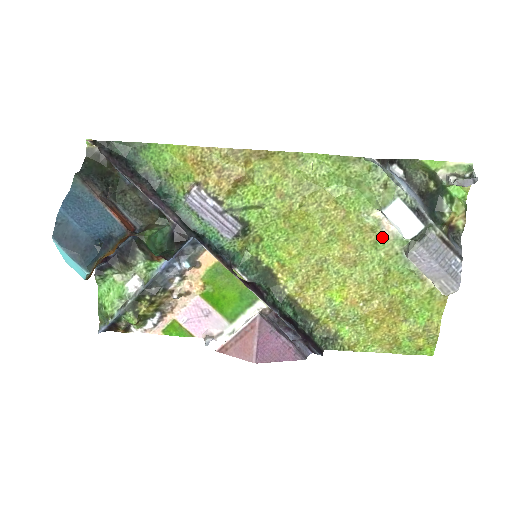
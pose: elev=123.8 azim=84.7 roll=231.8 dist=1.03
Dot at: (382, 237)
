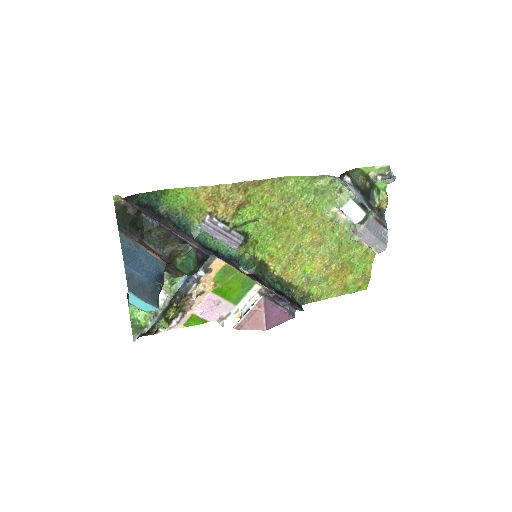
Dot at: (337, 223)
